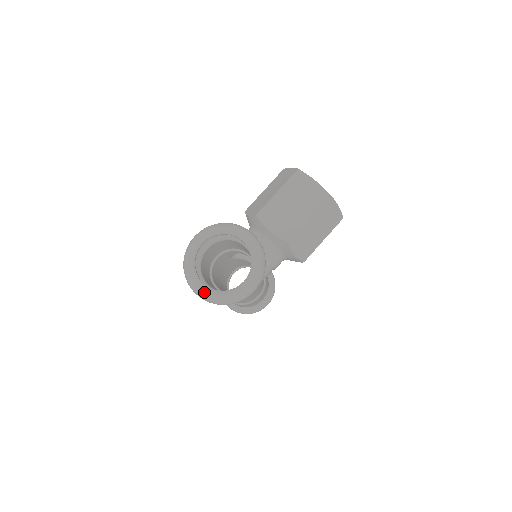
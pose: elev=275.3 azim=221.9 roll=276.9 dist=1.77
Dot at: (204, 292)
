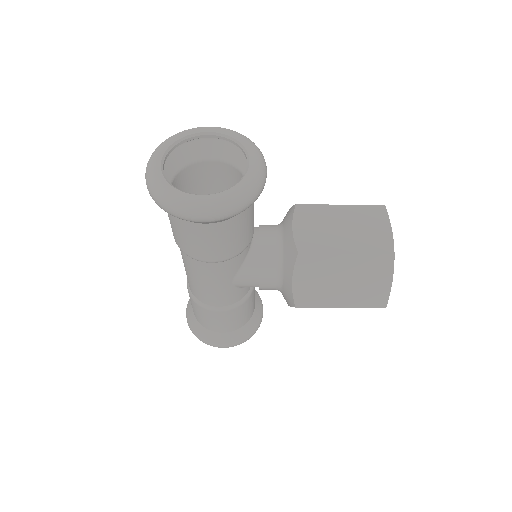
Dot at: (153, 168)
